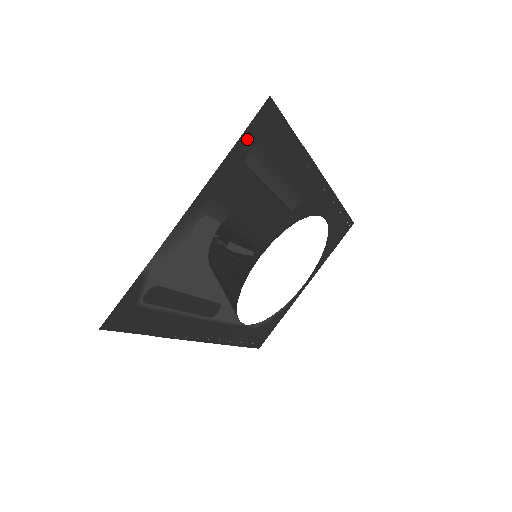
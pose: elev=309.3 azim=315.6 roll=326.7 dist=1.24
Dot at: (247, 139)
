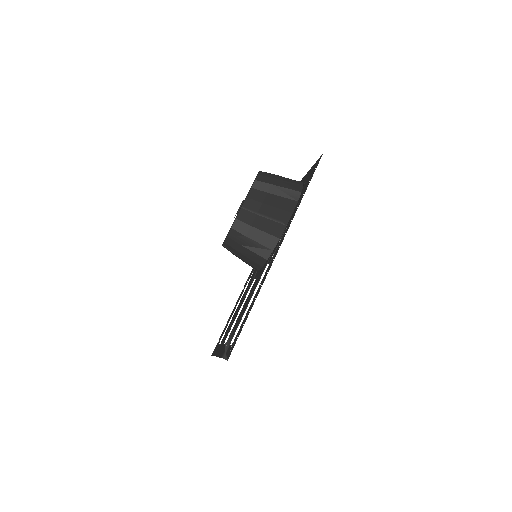
Dot at: (227, 353)
